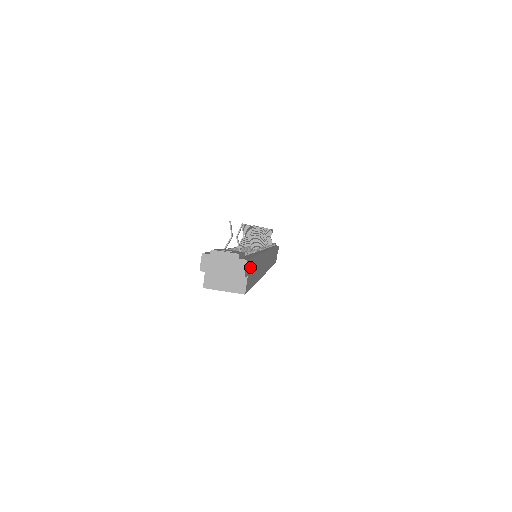
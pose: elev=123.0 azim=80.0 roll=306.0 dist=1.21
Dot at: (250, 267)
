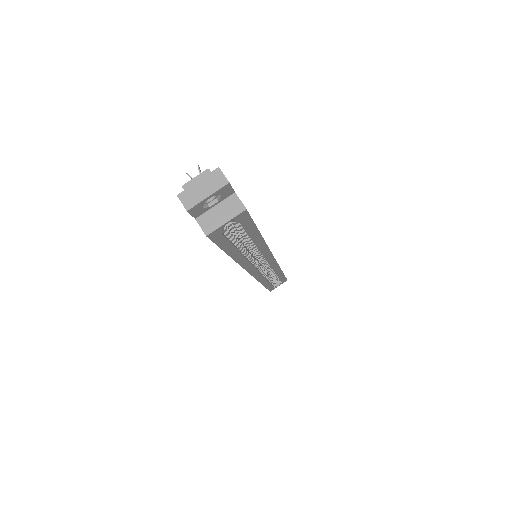
Dot at: occluded
